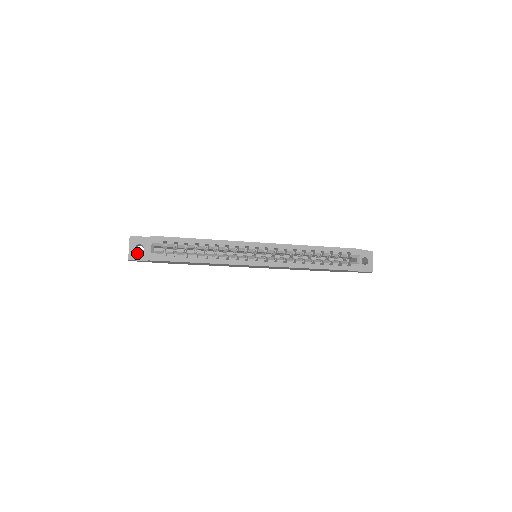
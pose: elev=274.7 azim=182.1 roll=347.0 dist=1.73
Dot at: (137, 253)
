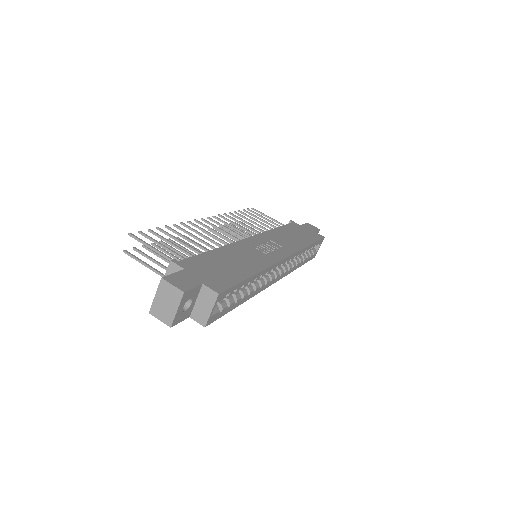
Dot at: (183, 313)
